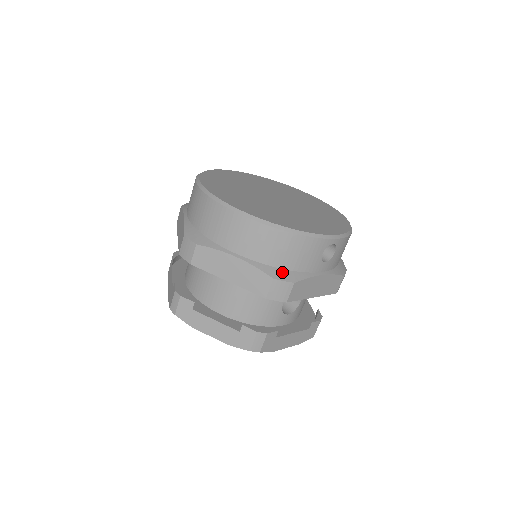
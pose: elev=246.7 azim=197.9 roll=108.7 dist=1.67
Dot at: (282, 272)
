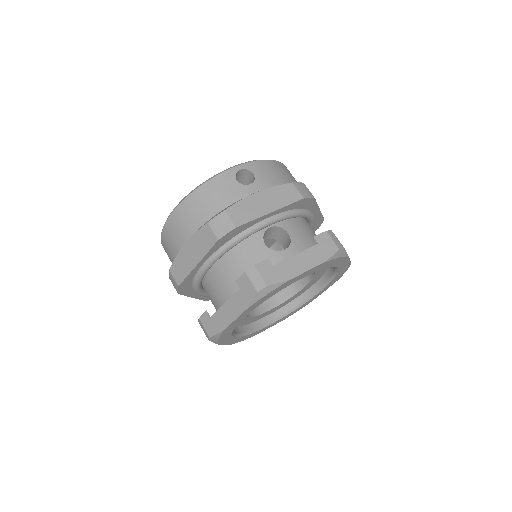
Dot at: occluded
